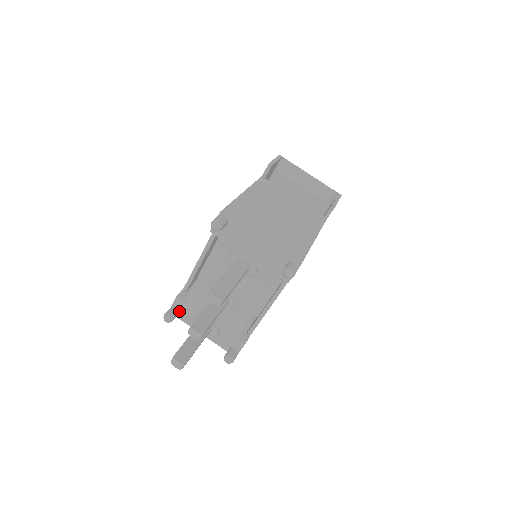
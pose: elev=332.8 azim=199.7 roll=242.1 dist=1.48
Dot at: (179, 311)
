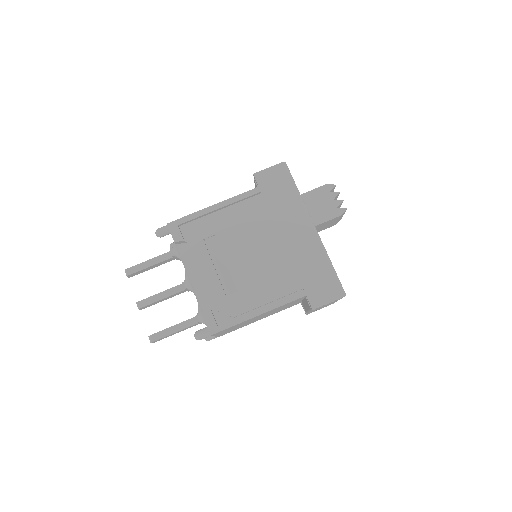
Dot at: occluded
